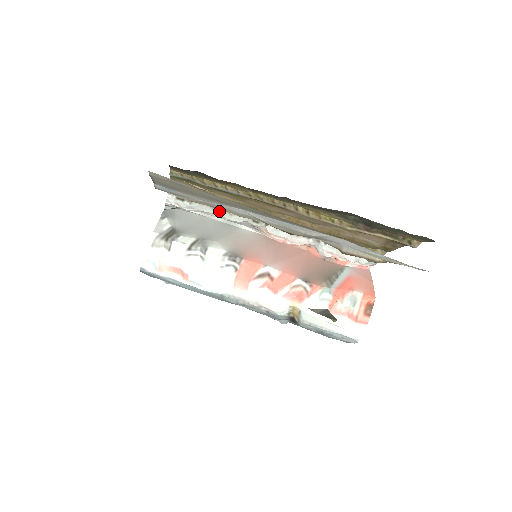
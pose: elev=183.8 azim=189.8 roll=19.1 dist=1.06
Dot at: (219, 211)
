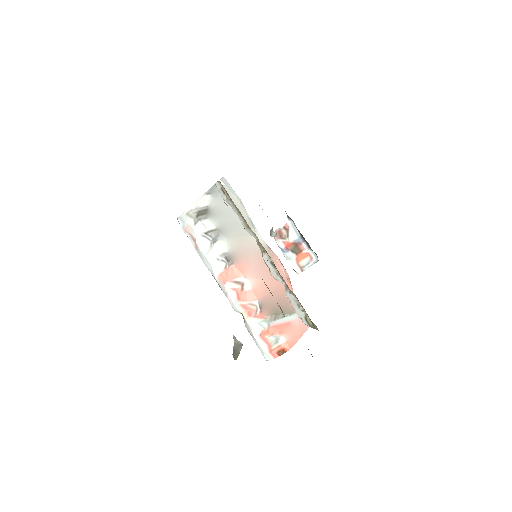
Dot at: (241, 219)
